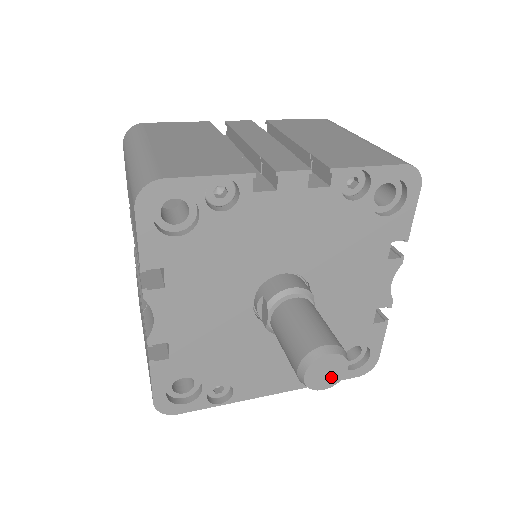
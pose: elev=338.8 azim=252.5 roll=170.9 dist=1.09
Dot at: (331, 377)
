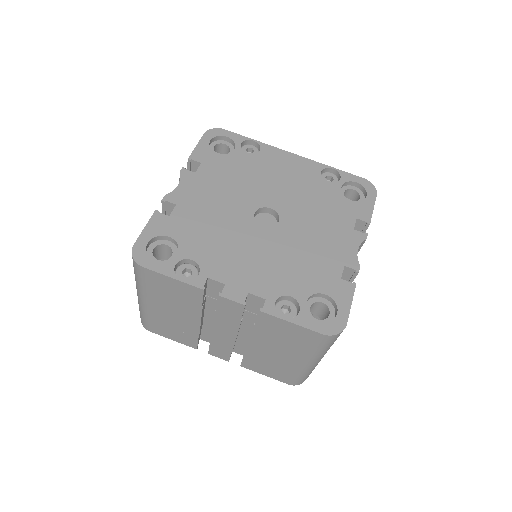
Dot at: occluded
